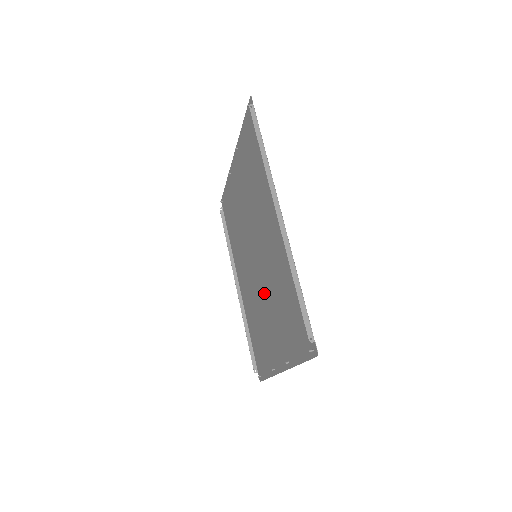
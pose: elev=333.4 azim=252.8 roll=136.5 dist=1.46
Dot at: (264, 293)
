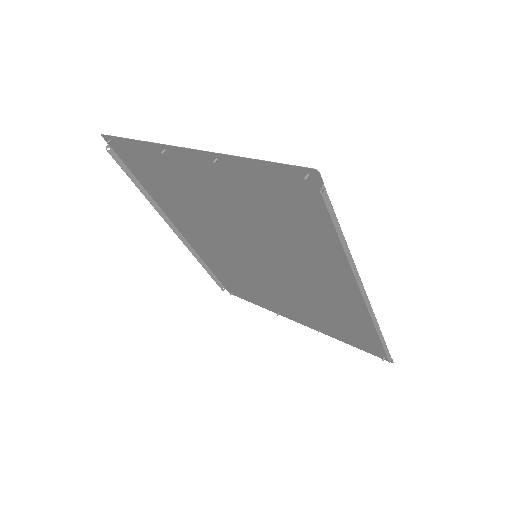
Dot at: (272, 282)
